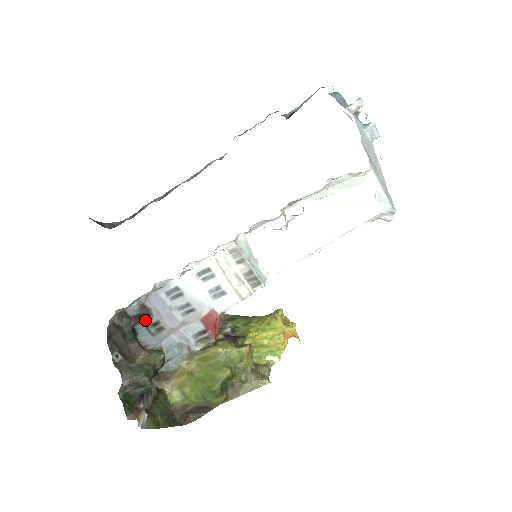
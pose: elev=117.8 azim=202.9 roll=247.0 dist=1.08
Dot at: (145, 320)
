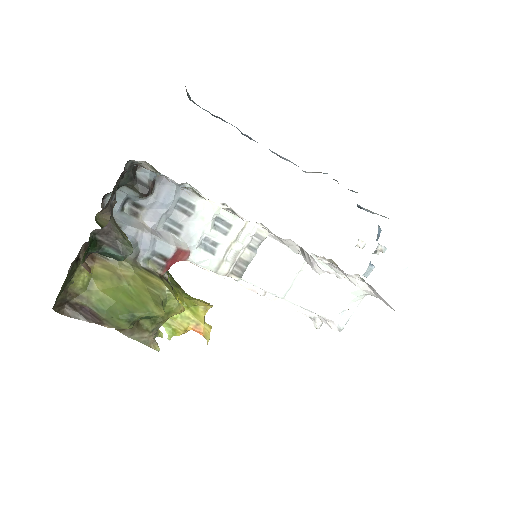
Dot at: (144, 195)
